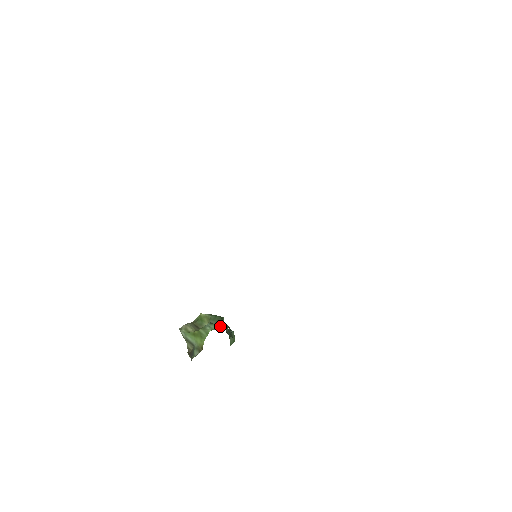
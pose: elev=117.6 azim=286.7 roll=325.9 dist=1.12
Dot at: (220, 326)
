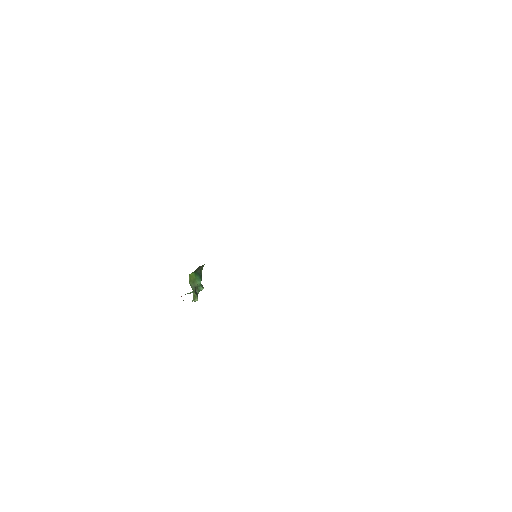
Dot at: occluded
